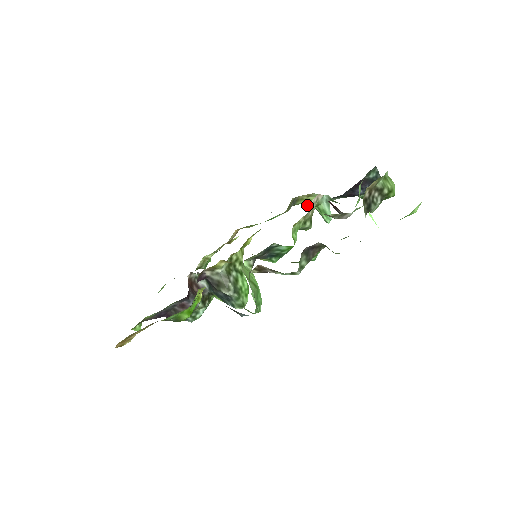
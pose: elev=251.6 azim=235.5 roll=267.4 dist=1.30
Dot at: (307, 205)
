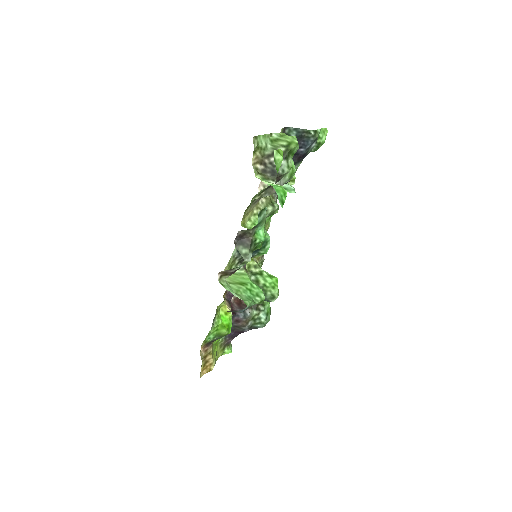
Dot at: occluded
